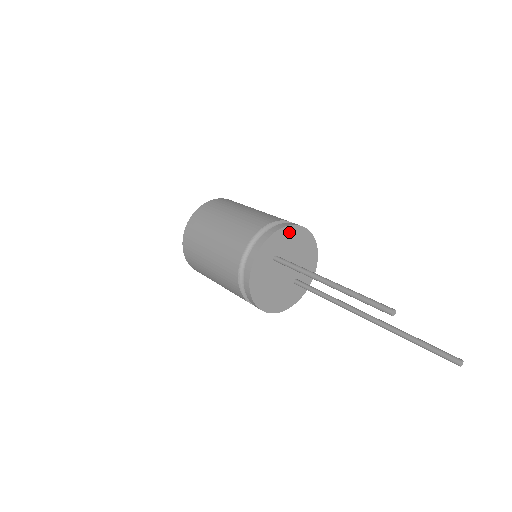
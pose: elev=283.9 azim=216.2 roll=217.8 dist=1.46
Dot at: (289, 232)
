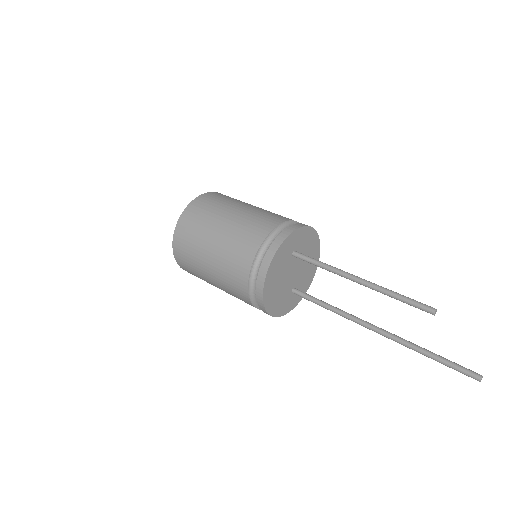
Dot at: (310, 235)
